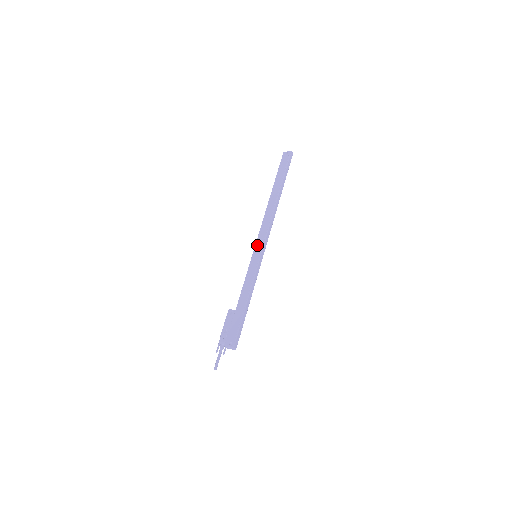
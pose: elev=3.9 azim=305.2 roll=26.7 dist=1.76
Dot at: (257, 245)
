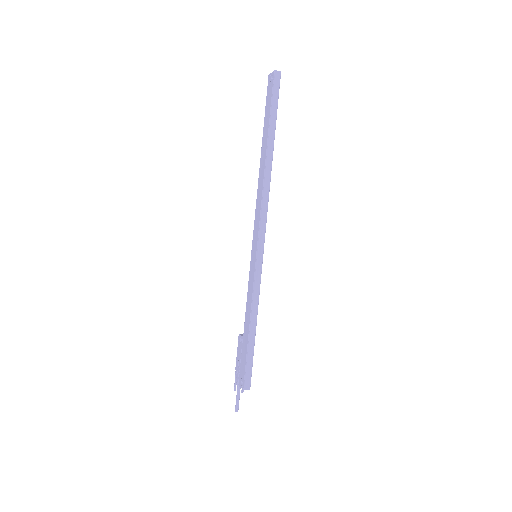
Dot at: (253, 241)
